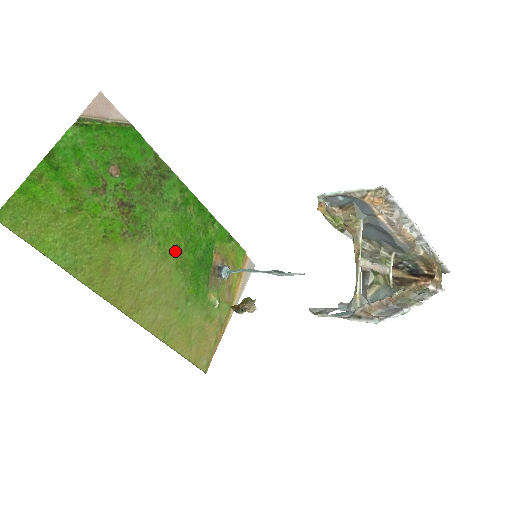
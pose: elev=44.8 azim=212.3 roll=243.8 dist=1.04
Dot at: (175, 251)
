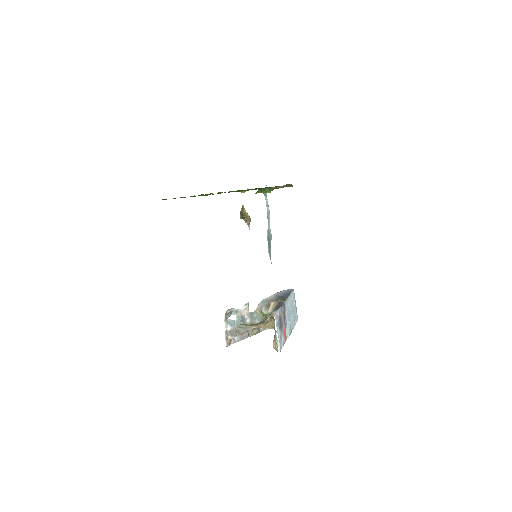
Dot at: occluded
